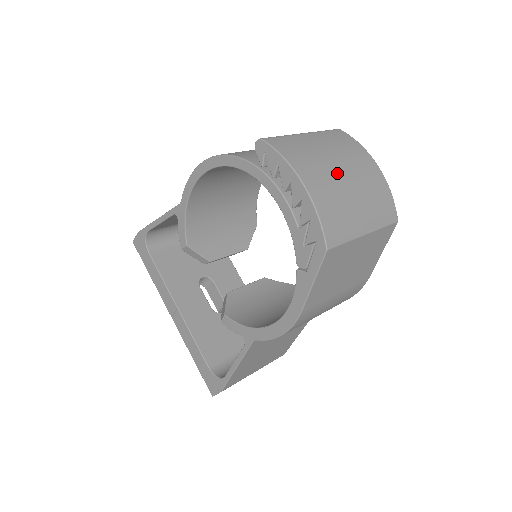
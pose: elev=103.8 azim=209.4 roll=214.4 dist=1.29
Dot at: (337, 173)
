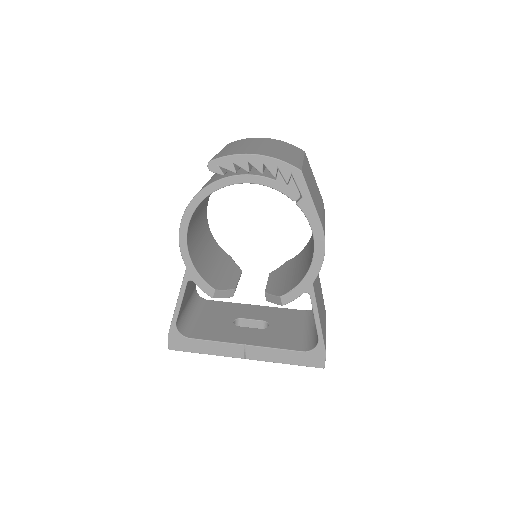
Dot at: (259, 146)
